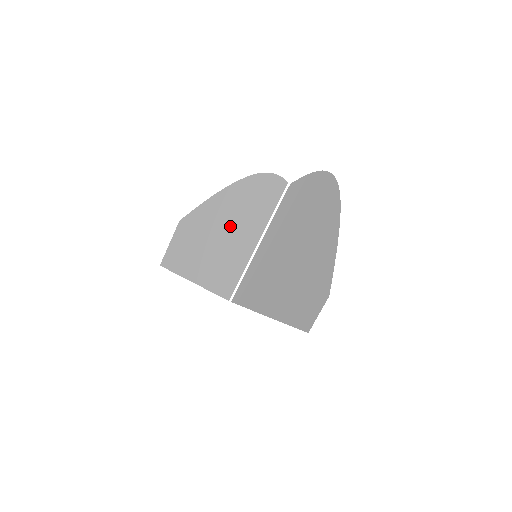
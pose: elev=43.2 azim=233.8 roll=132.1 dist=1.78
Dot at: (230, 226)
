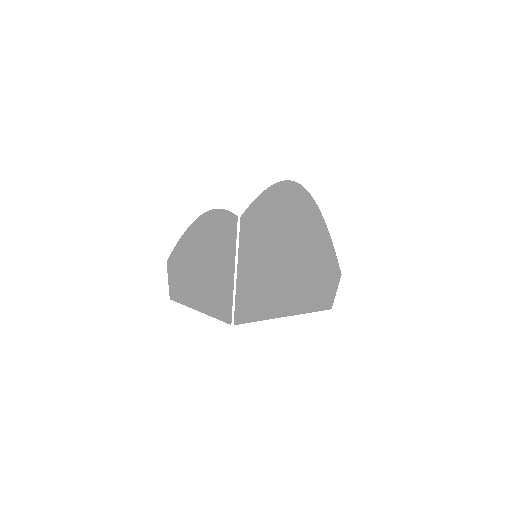
Dot at: (206, 263)
